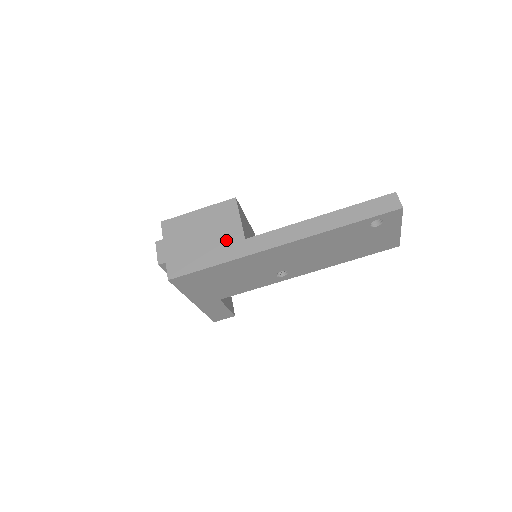
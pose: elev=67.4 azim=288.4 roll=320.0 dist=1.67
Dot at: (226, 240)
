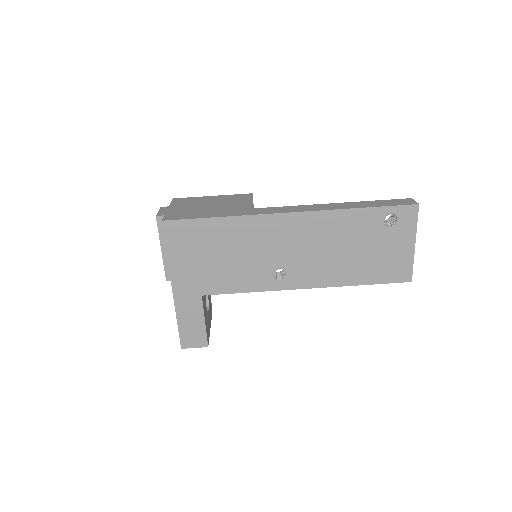
Dot at: (234, 208)
